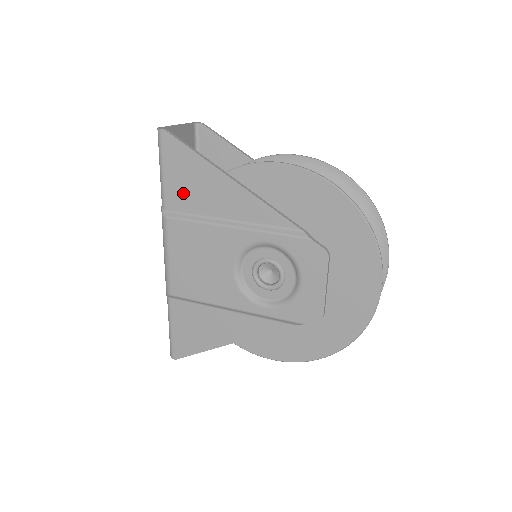
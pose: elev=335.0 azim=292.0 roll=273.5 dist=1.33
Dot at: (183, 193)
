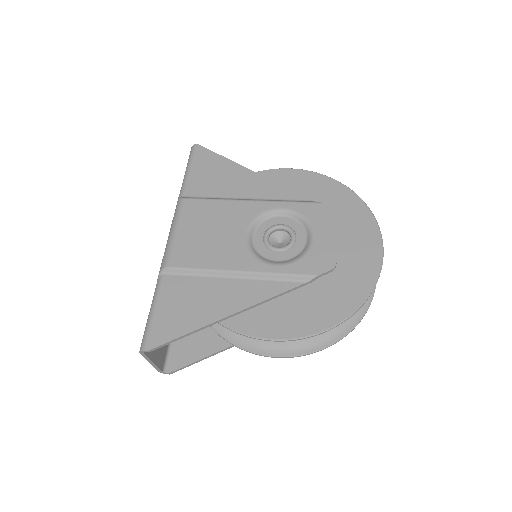
Dot at: (205, 183)
